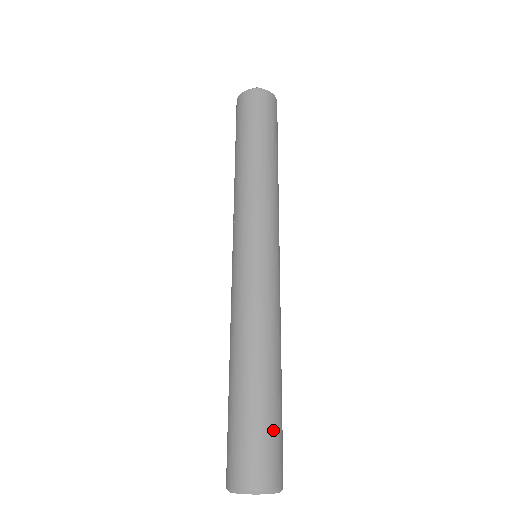
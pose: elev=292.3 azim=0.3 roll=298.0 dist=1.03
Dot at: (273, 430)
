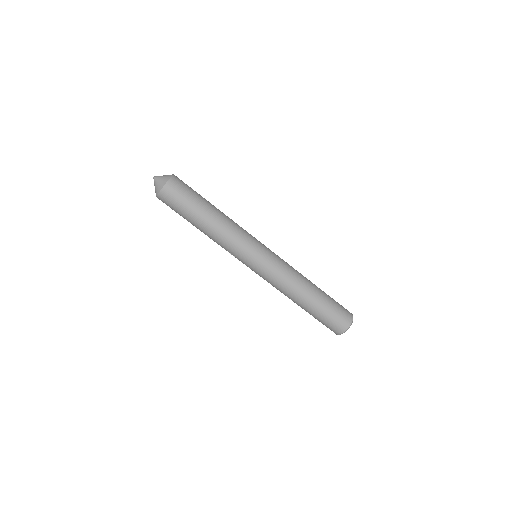
Dot at: (331, 312)
